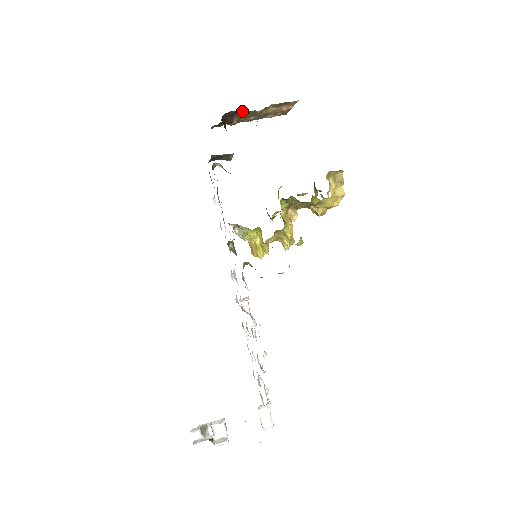
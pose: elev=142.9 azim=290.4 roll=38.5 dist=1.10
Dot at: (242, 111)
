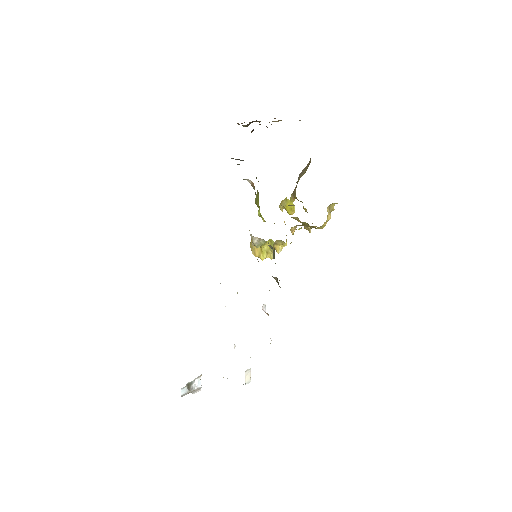
Dot at: occluded
